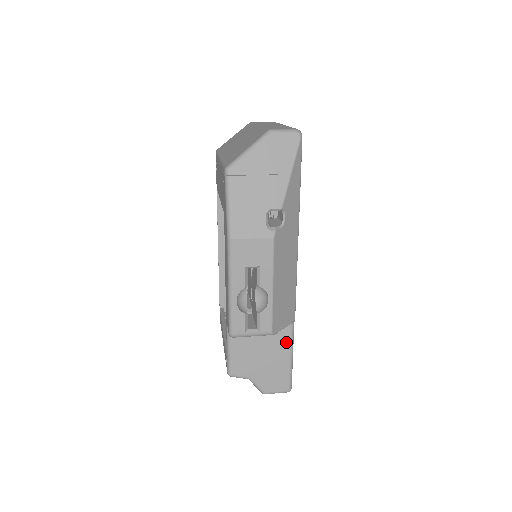
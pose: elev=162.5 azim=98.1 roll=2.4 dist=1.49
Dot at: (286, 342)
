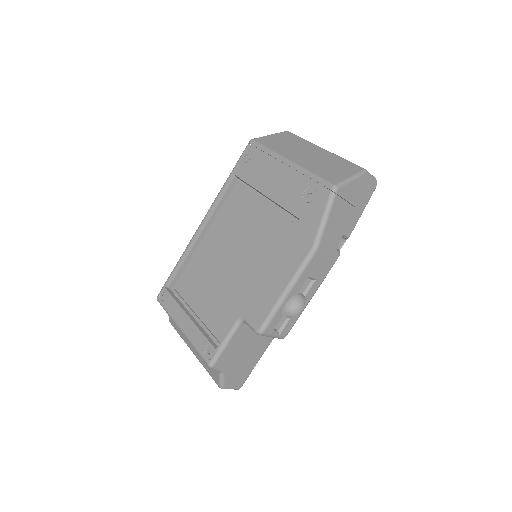
Dot at: (266, 345)
